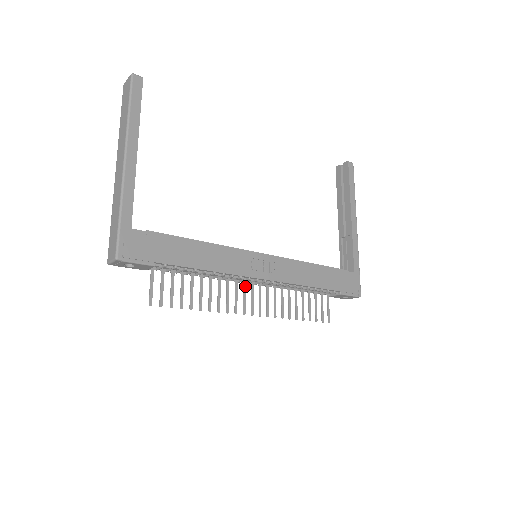
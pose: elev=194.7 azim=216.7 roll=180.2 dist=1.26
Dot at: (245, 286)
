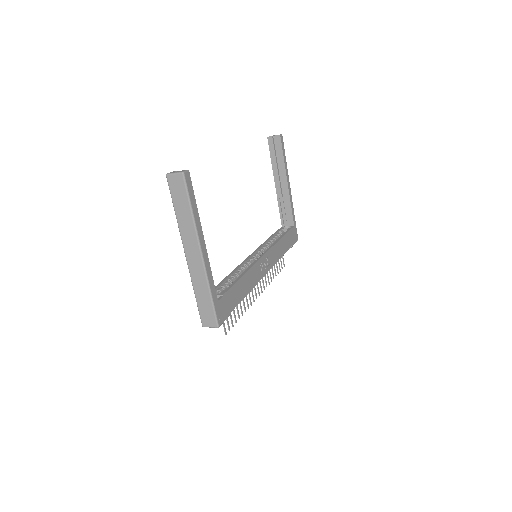
Dot at: occluded
